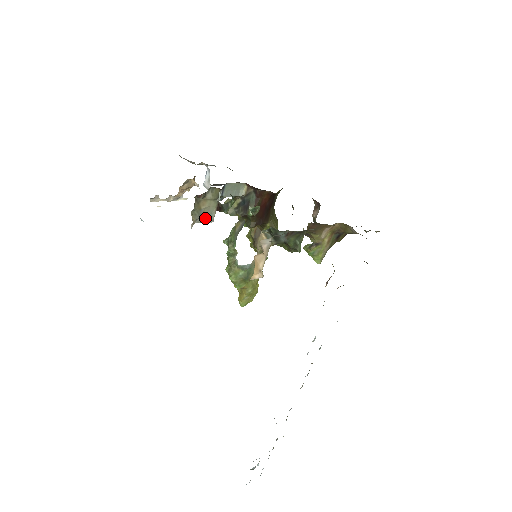
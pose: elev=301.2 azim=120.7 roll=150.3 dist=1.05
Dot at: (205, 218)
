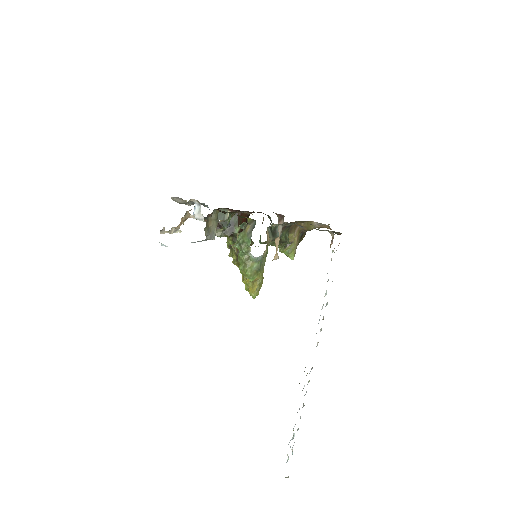
Dot at: (210, 236)
